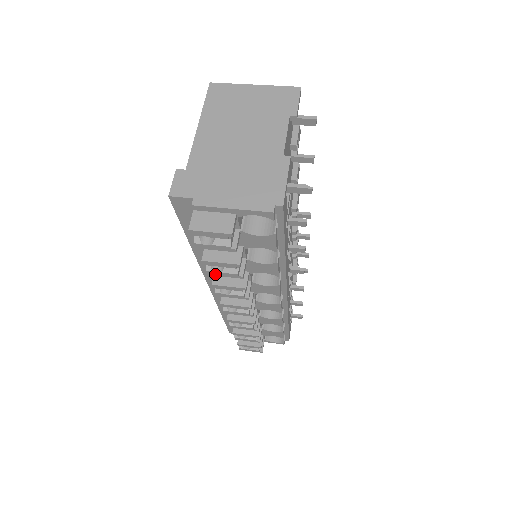
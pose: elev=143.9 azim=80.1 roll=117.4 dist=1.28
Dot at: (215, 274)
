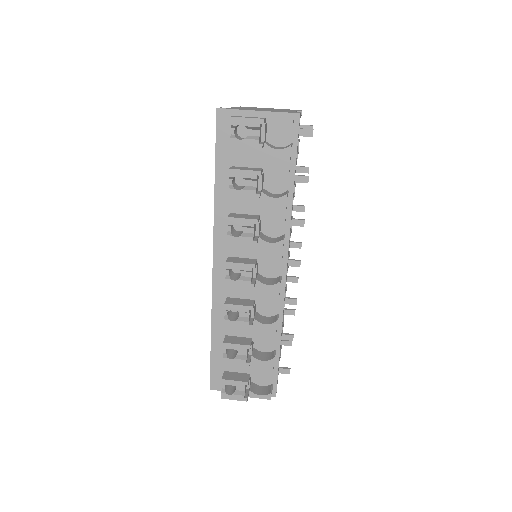
Dot at: (235, 194)
